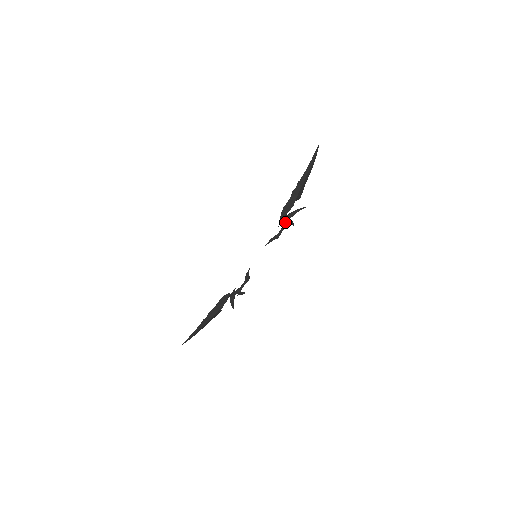
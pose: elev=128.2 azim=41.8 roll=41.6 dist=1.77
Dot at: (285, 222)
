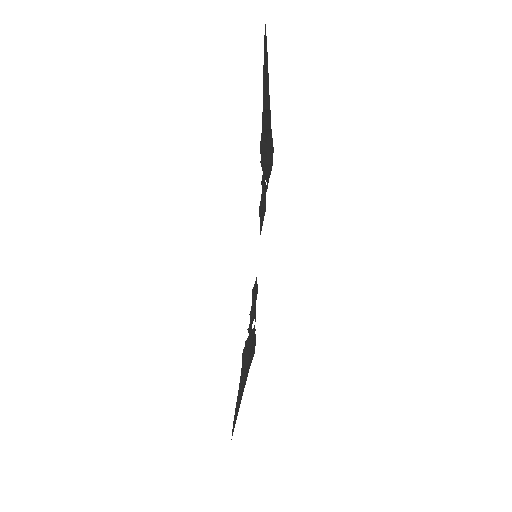
Dot at: occluded
